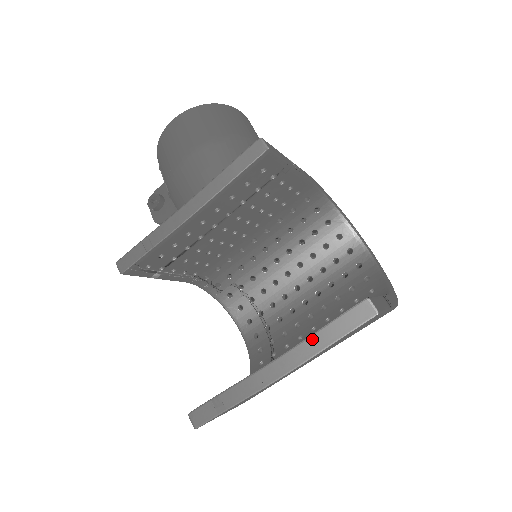
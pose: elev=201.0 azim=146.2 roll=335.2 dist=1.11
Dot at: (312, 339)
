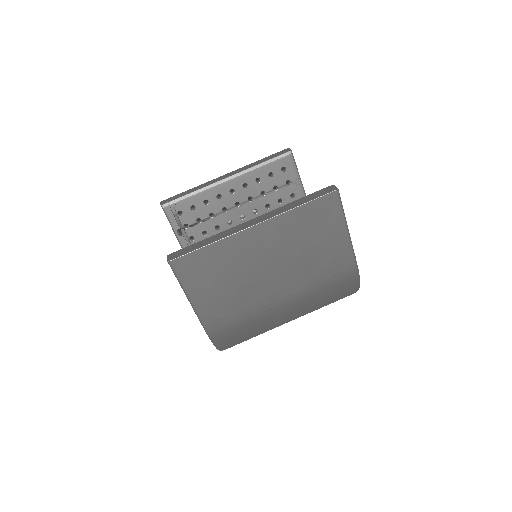
Dot at: (287, 205)
